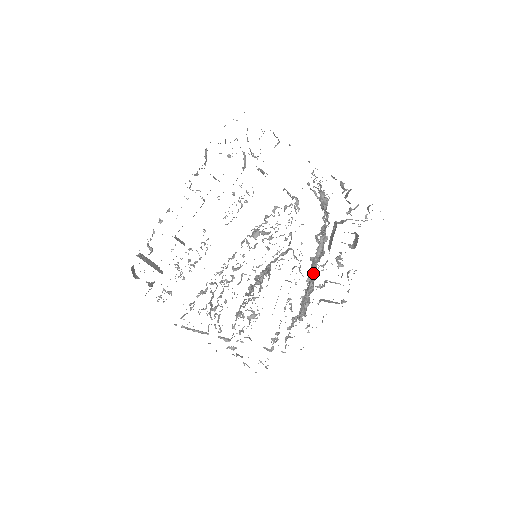
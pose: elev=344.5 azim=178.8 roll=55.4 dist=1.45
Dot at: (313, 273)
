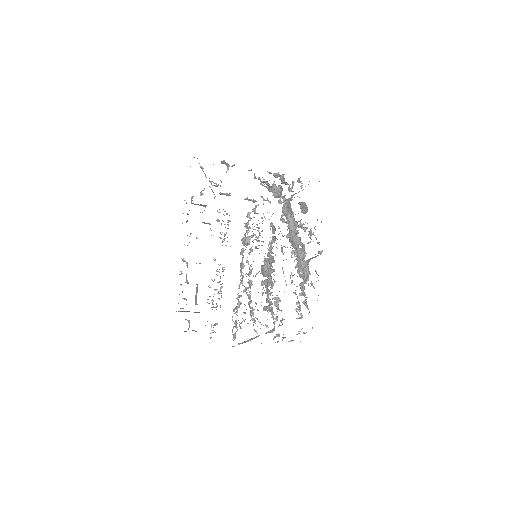
Dot at: (298, 242)
